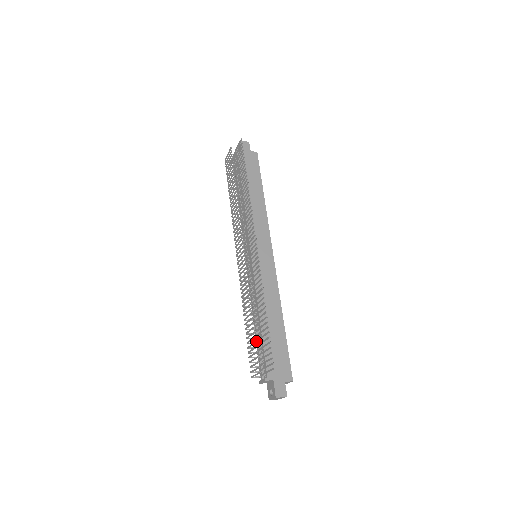
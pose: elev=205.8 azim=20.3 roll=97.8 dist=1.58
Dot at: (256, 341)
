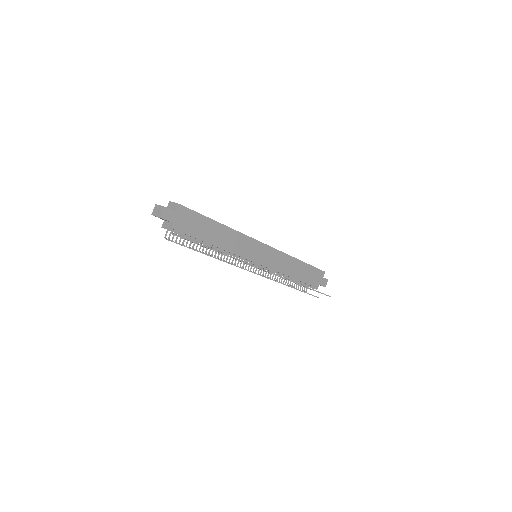
Dot at: occluded
